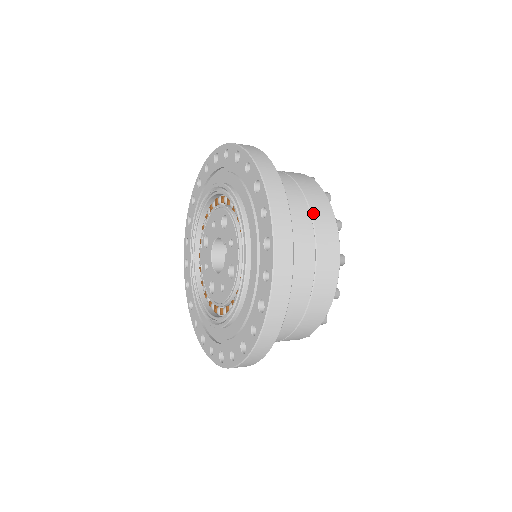
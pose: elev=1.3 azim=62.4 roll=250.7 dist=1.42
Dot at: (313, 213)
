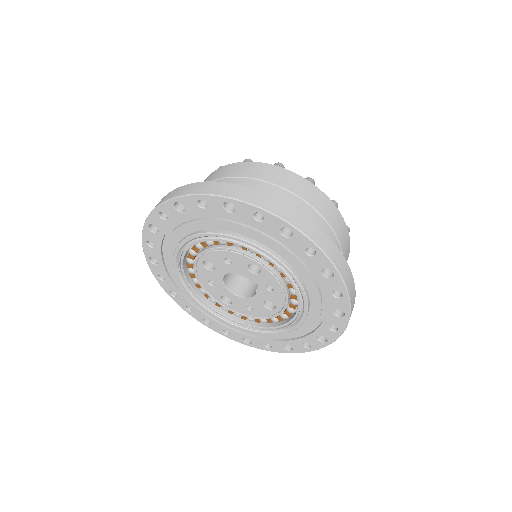
Dot at: (341, 244)
